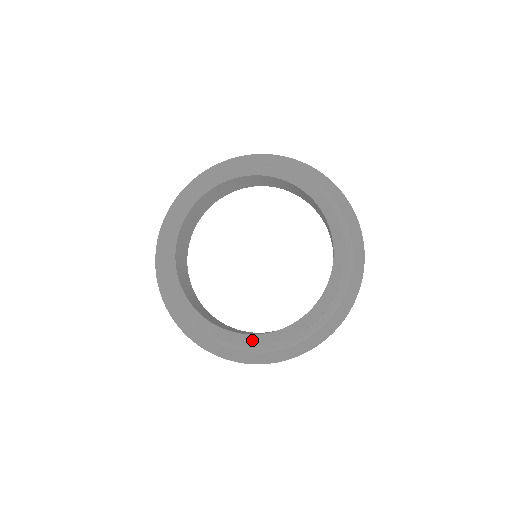
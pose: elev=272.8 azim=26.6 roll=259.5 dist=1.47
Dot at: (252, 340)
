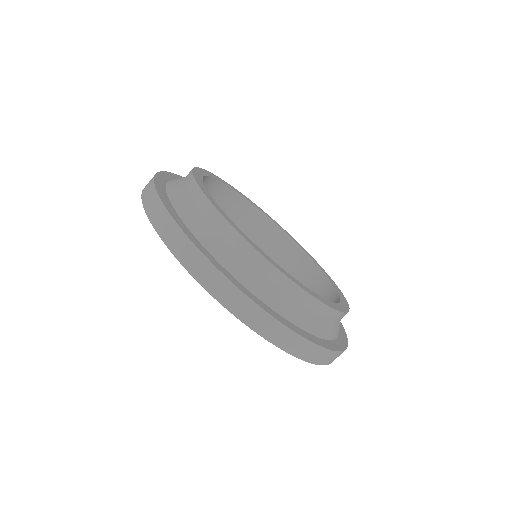
Dot at: (337, 307)
